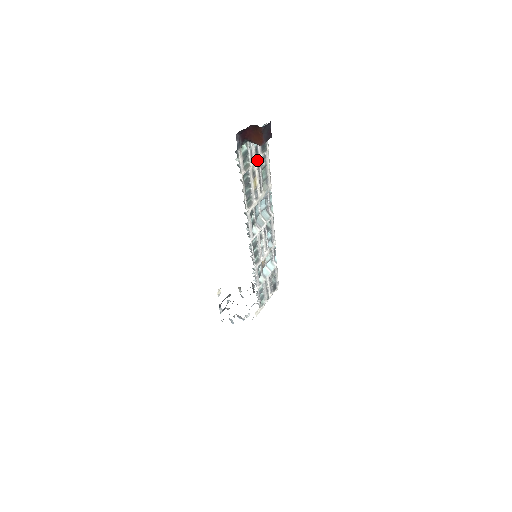
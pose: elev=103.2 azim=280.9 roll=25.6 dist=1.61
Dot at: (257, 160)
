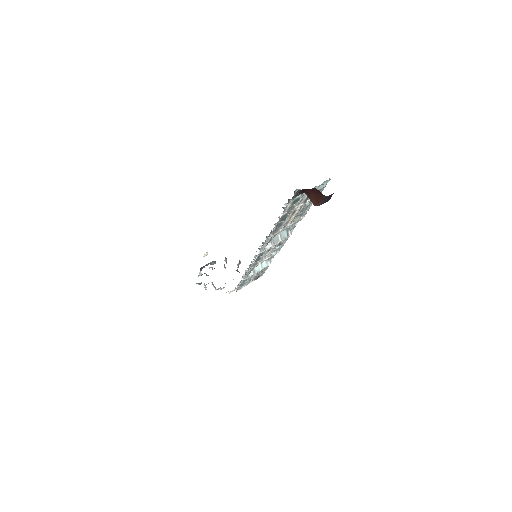
Dot at: (304, 203)
